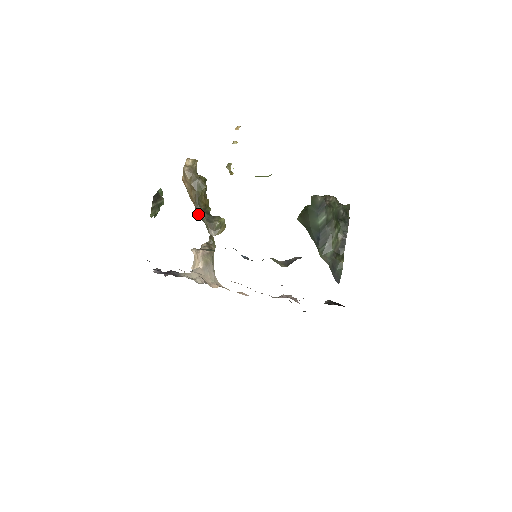
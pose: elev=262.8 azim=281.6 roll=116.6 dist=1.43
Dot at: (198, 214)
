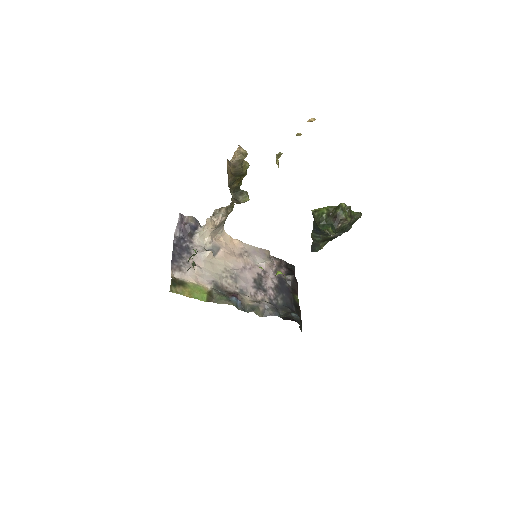
Dot at: (229, 186)
